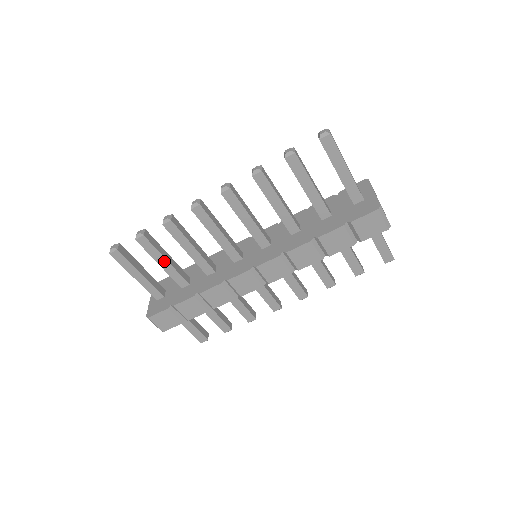
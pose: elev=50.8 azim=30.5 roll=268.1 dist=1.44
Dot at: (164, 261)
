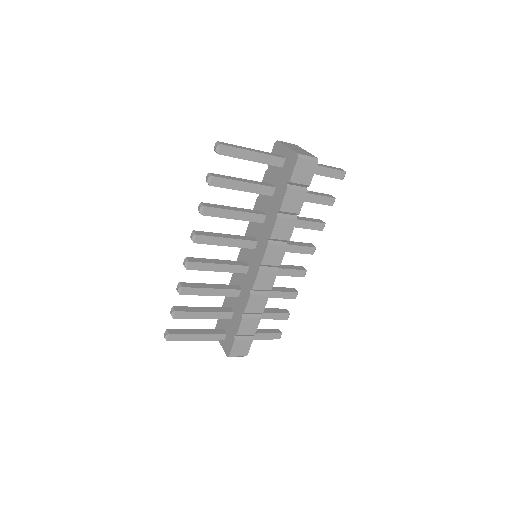
Dot at: (203, 314)
